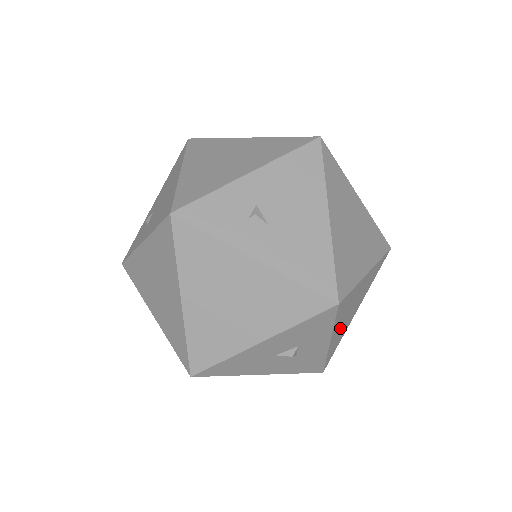
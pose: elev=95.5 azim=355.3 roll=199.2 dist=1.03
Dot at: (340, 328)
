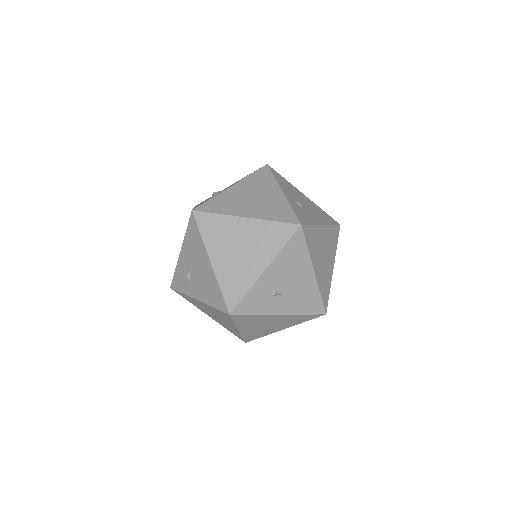
Dot at: occluded
